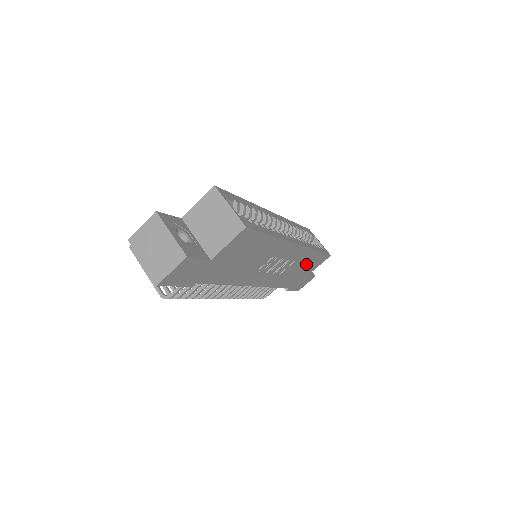
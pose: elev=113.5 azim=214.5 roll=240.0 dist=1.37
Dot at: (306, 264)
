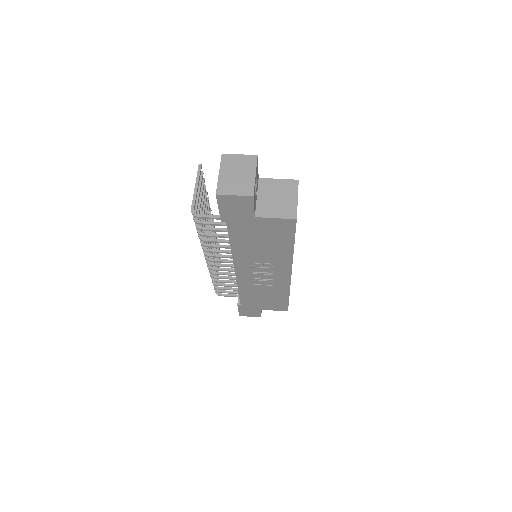
Dot at: (272, 298)
